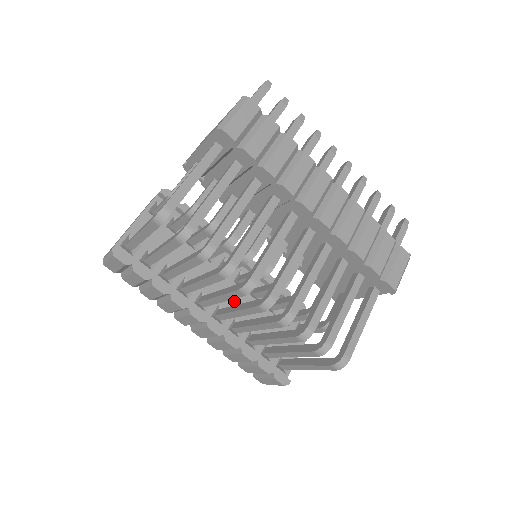
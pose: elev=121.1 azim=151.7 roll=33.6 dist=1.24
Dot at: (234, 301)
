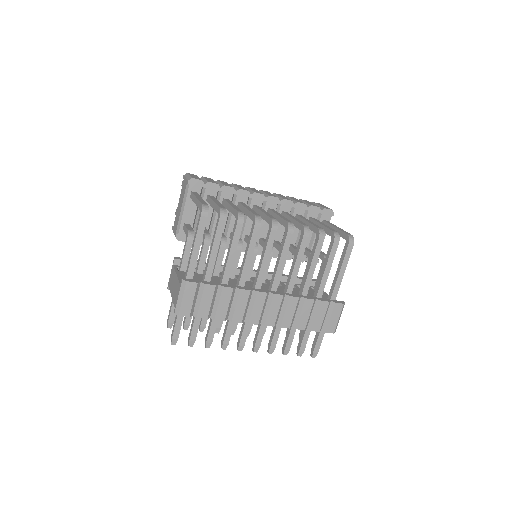
Dot at: occluded
